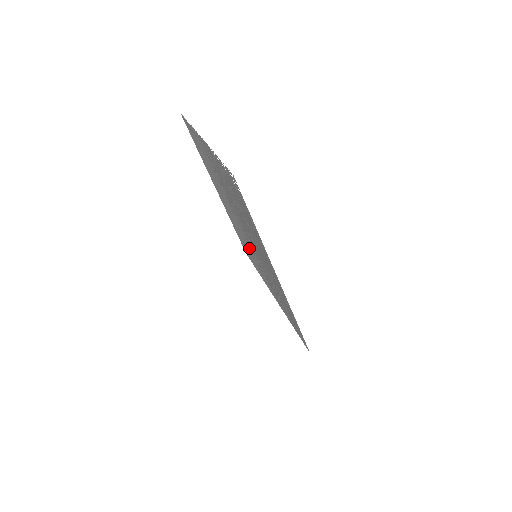
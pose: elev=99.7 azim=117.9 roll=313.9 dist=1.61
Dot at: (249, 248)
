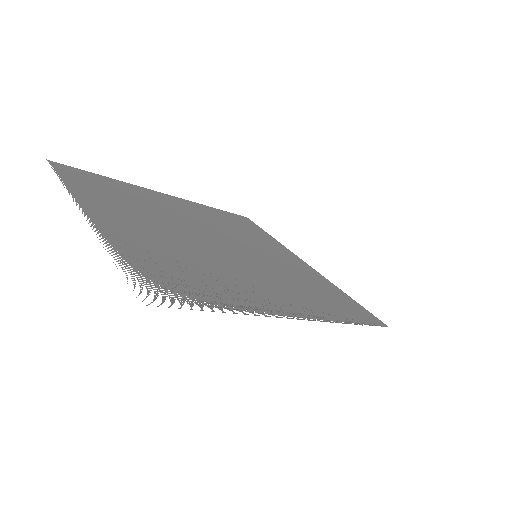
Dot at: (243, 239)
